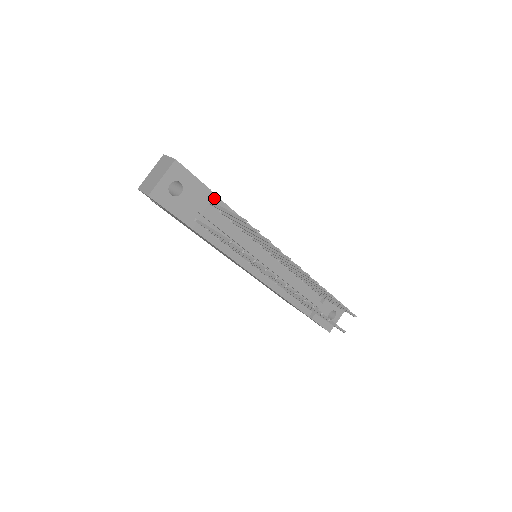
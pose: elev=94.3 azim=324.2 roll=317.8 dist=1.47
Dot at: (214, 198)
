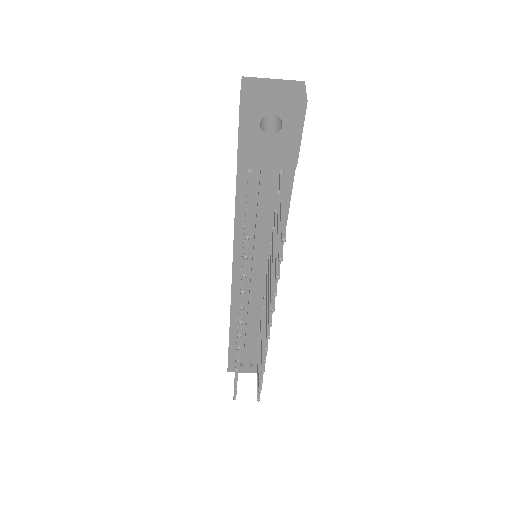
Dot at: (290, 176)
